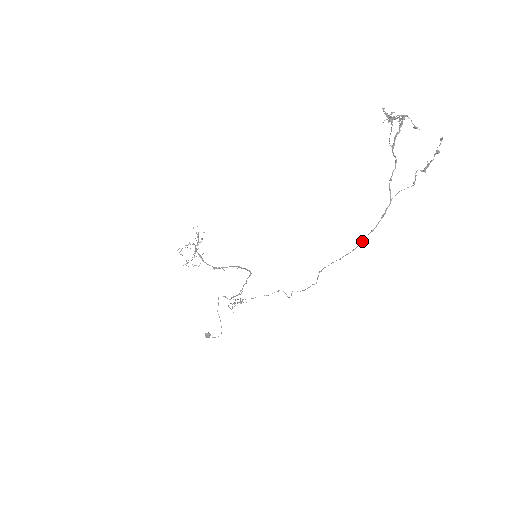
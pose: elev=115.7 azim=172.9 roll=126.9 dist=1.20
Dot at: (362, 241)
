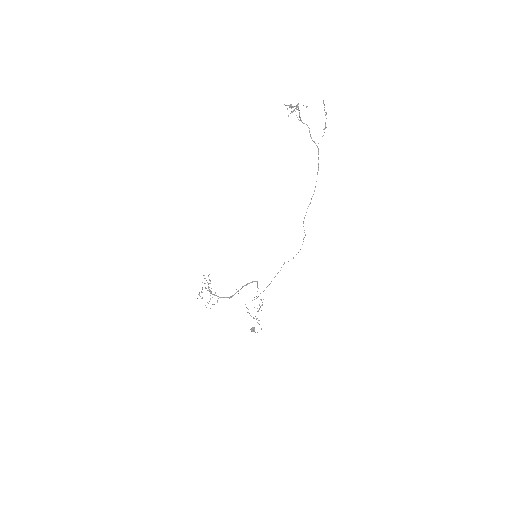
Dot at: (316, 181)
